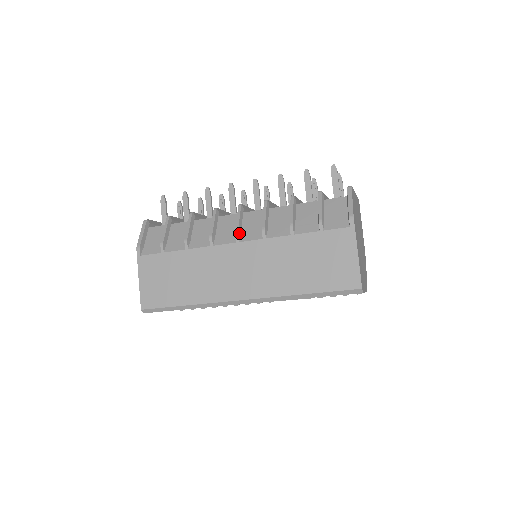
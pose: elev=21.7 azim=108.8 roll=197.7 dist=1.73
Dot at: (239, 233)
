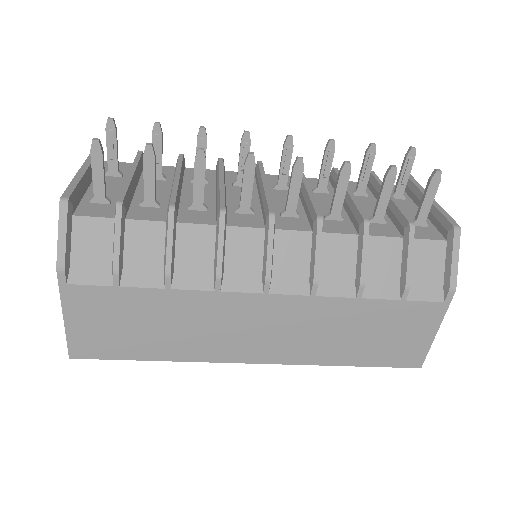
Dot at: (271, 278)
